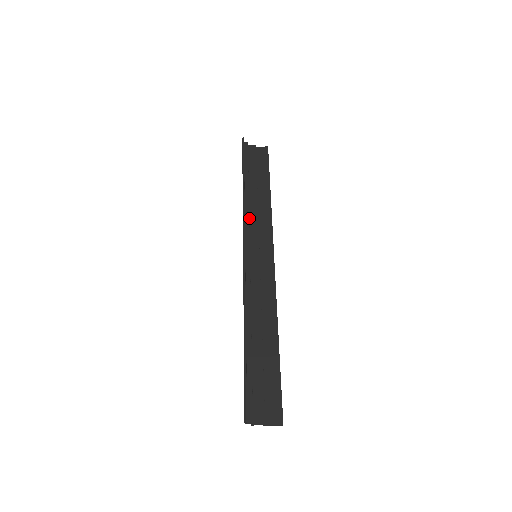
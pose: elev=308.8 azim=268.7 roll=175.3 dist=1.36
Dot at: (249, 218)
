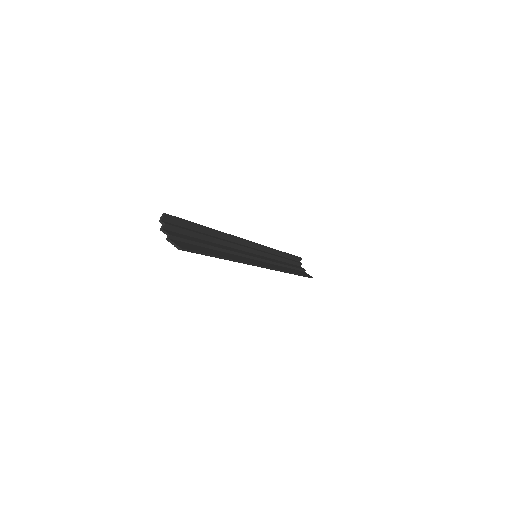
Dot at: (269, 258)
